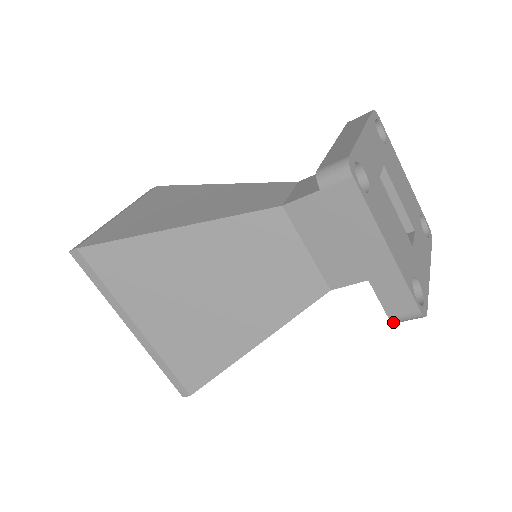
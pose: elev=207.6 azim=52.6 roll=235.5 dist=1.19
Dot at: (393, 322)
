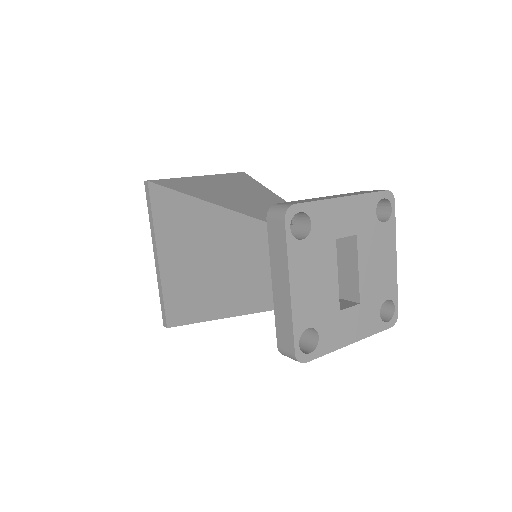
Dot at: (280, 352)
